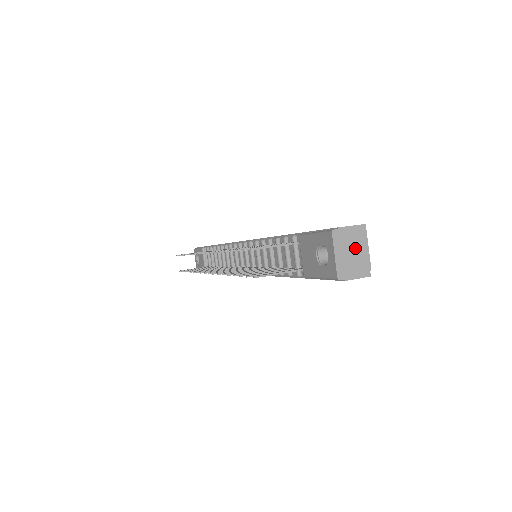
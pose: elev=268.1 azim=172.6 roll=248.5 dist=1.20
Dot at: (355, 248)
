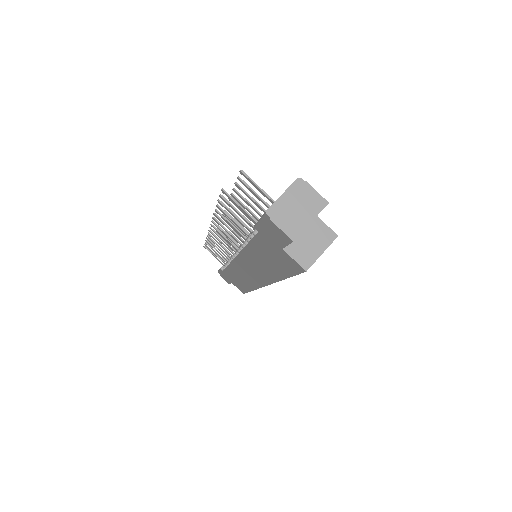
Dot at: (303, 209)
